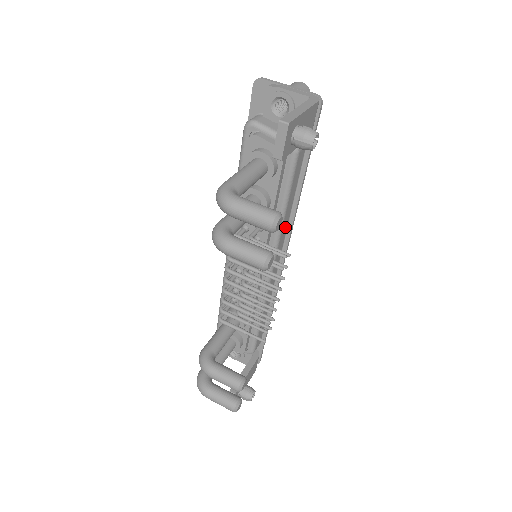
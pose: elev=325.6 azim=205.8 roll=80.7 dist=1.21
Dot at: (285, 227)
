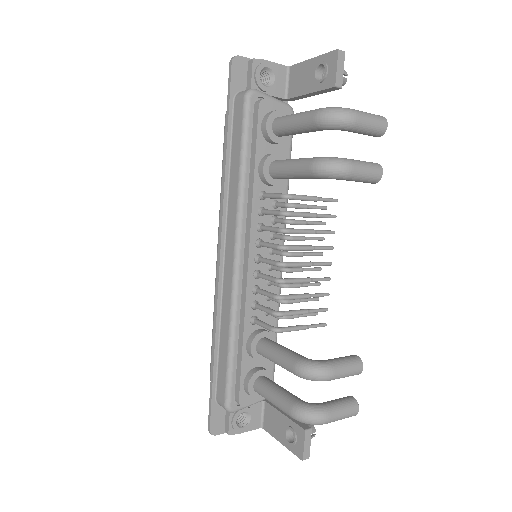
Dot at: occluded
